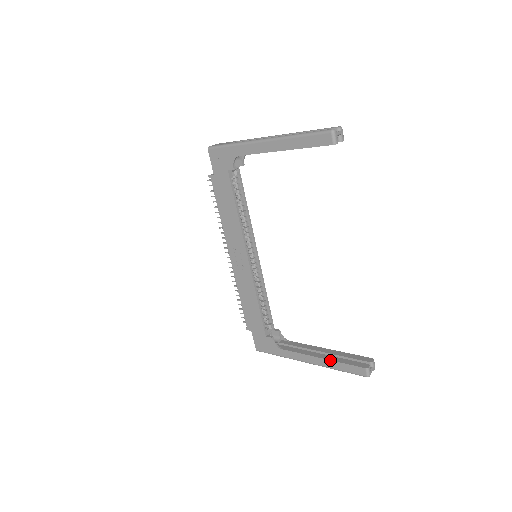
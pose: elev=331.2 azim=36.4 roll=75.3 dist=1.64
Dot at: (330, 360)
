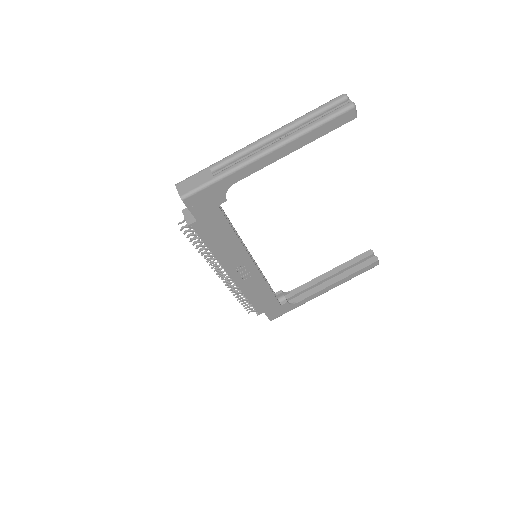
Dot at: (347, 277)
